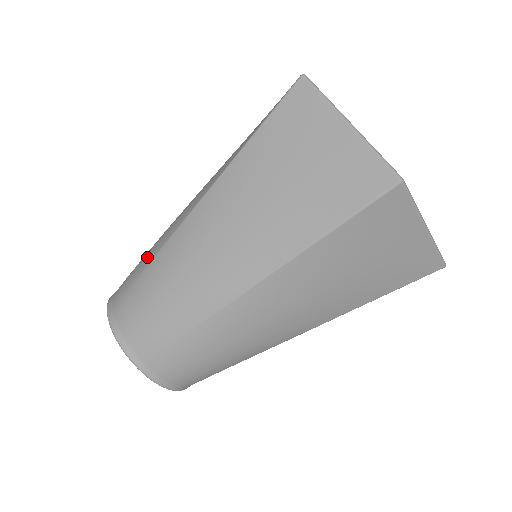
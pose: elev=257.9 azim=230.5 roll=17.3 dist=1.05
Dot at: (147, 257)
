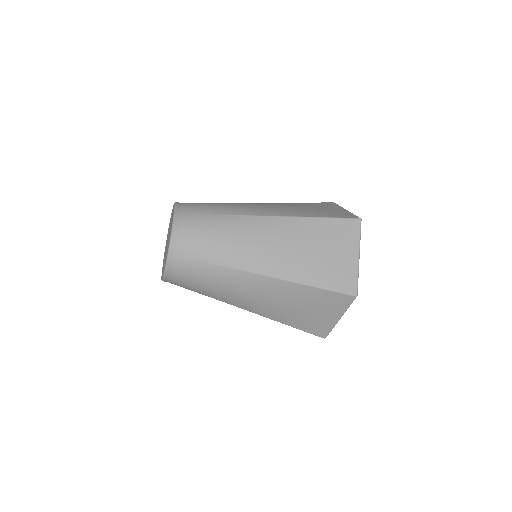
Dot at: (220, 209)
